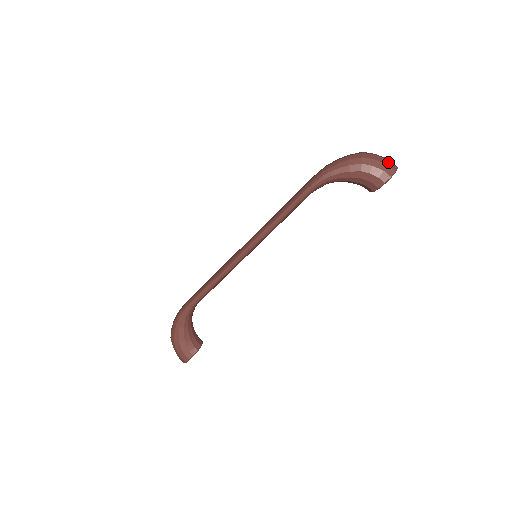
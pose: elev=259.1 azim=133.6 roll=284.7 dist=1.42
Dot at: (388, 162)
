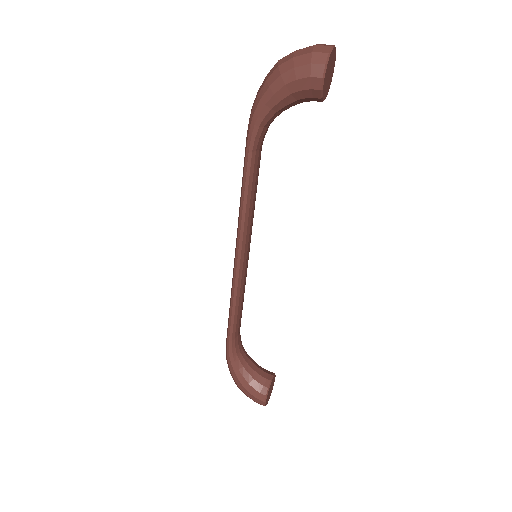
Dot at: (313, 48)
